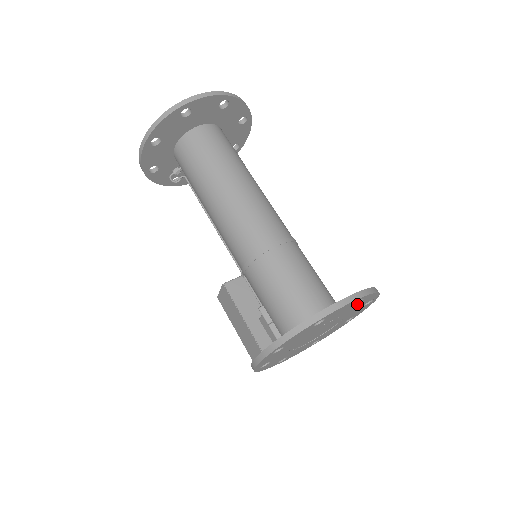
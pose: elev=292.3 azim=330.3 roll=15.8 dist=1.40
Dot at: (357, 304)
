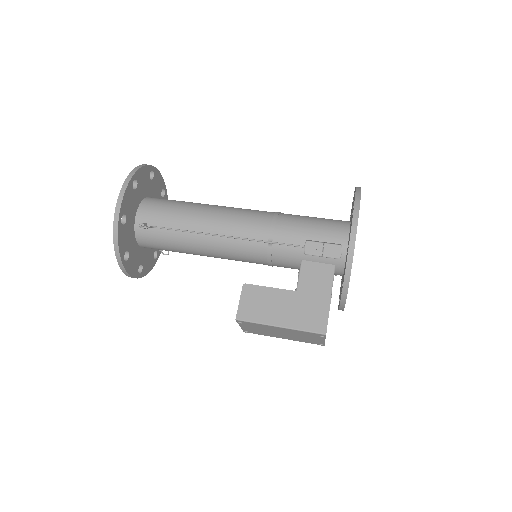
Dot at: occluded
